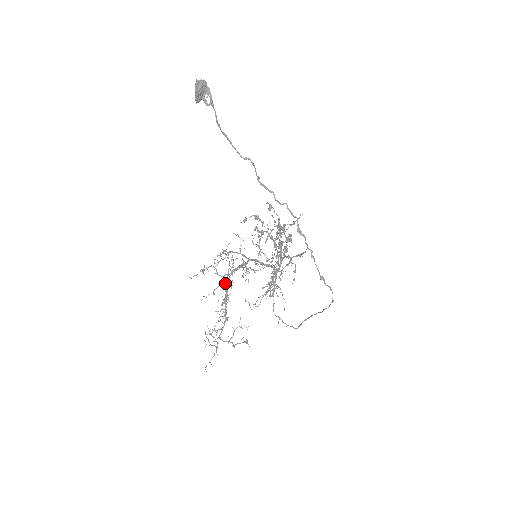
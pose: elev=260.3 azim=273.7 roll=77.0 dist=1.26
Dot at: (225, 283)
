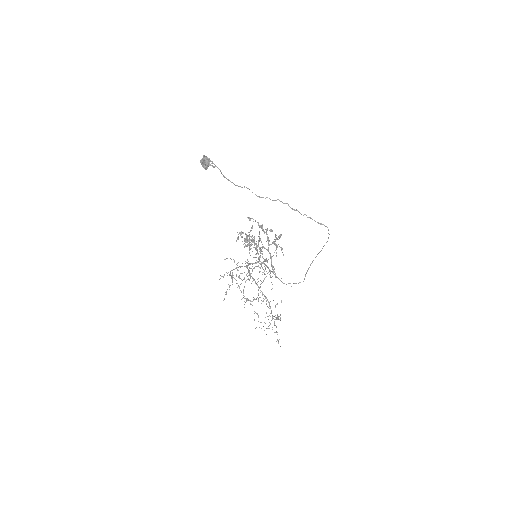
Dot at: occluded
